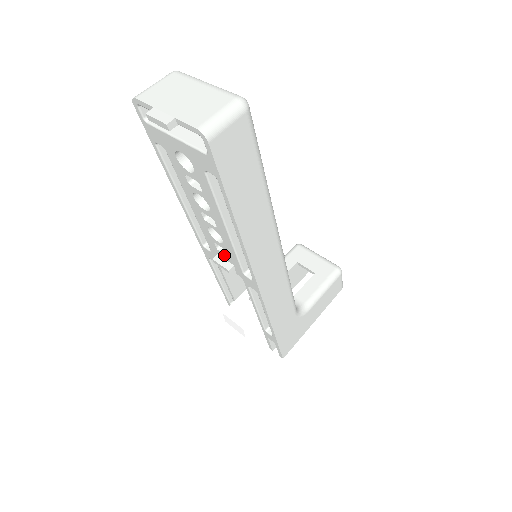
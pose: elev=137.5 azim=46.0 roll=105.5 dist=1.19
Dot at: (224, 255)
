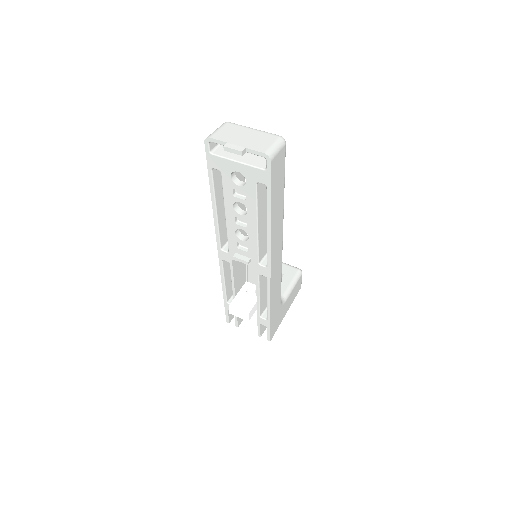
Dot at: (243, 252)
